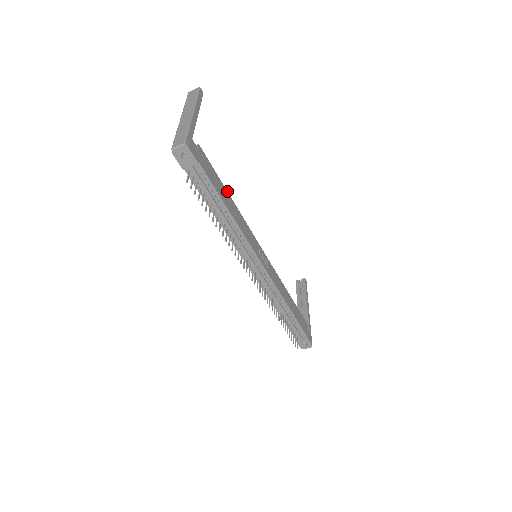
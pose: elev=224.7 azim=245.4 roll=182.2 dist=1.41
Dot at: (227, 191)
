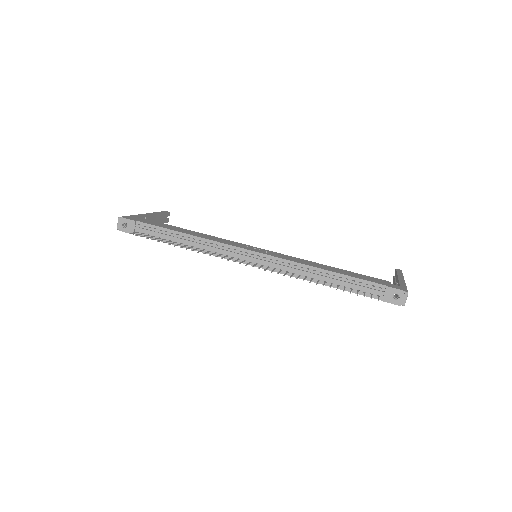
Dot at: (187, 230)
